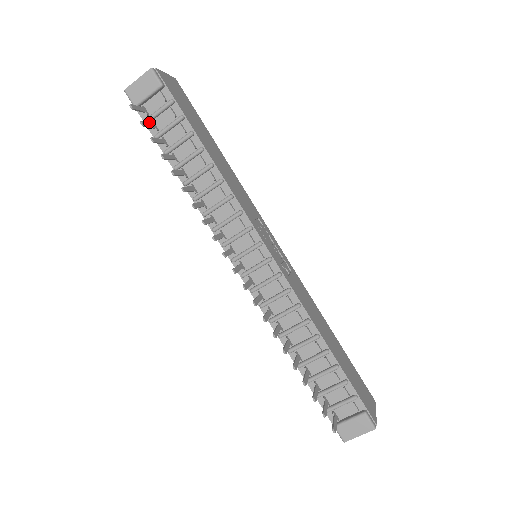
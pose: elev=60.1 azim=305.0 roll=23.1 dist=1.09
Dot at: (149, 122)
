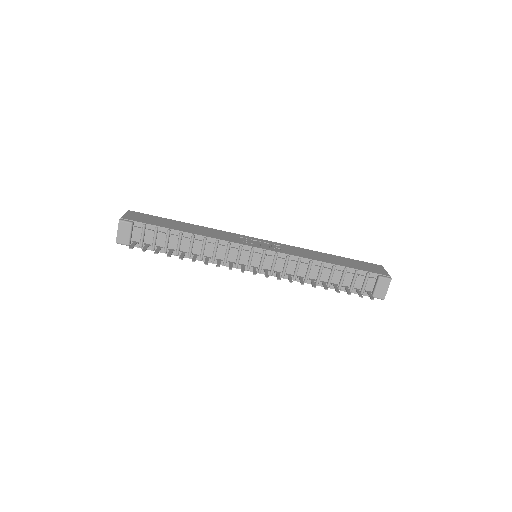
Dot at: (142, 246)
